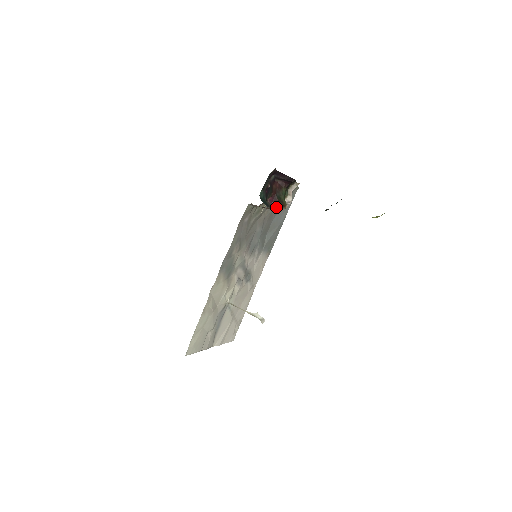
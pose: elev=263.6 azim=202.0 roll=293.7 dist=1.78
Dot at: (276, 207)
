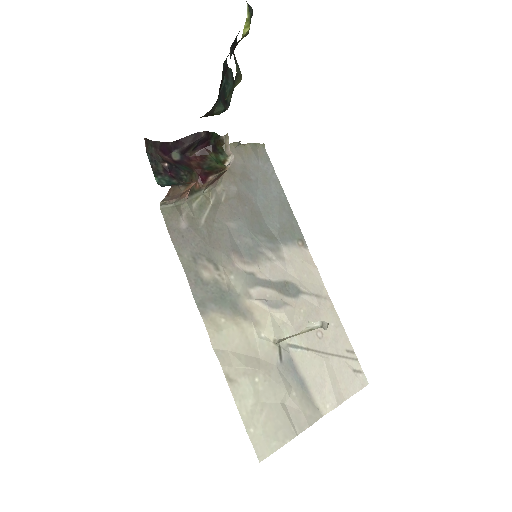
Dot at: (241, 185)
